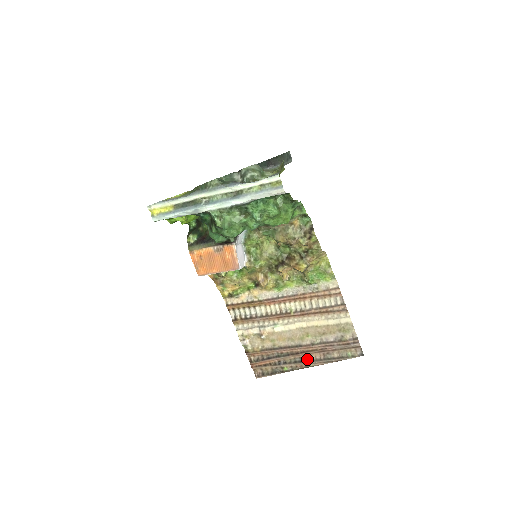
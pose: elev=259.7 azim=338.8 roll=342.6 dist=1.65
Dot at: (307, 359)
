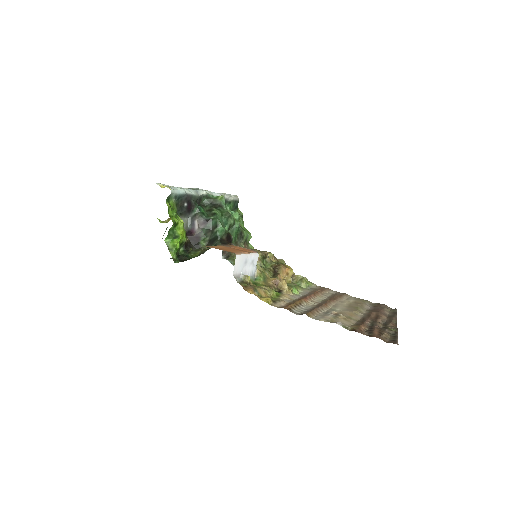
Dot at: (386, 321)
